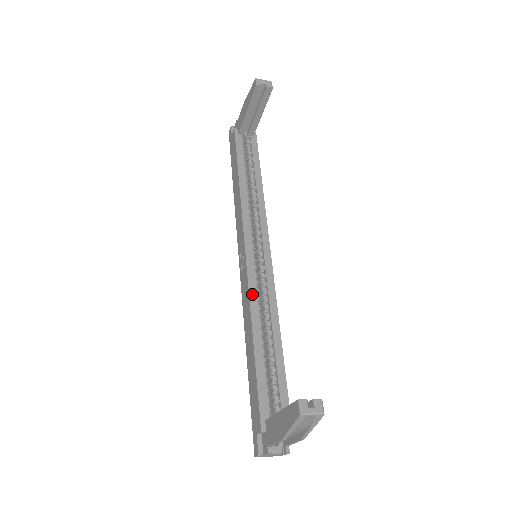
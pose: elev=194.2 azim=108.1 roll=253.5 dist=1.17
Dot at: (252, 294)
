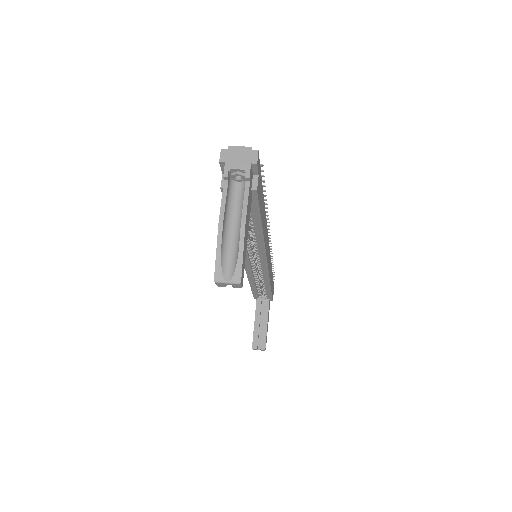
Dot at: (249, 275)
